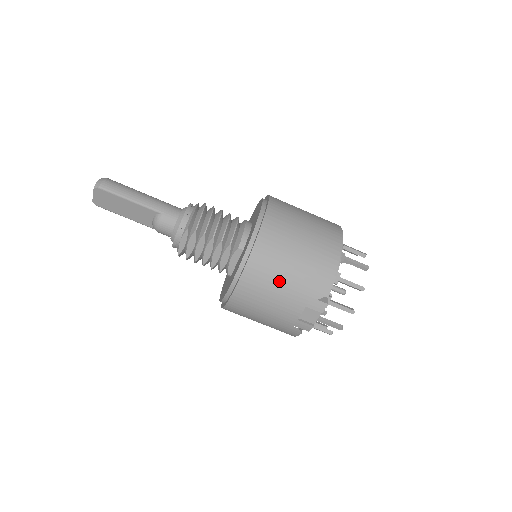
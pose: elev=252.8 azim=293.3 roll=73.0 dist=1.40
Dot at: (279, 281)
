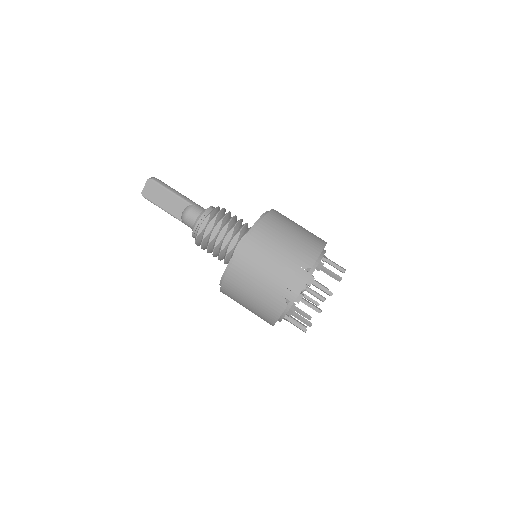
Dot at: (276, 248)
